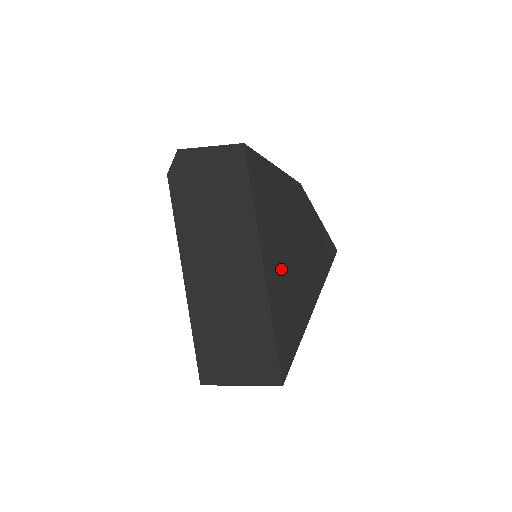
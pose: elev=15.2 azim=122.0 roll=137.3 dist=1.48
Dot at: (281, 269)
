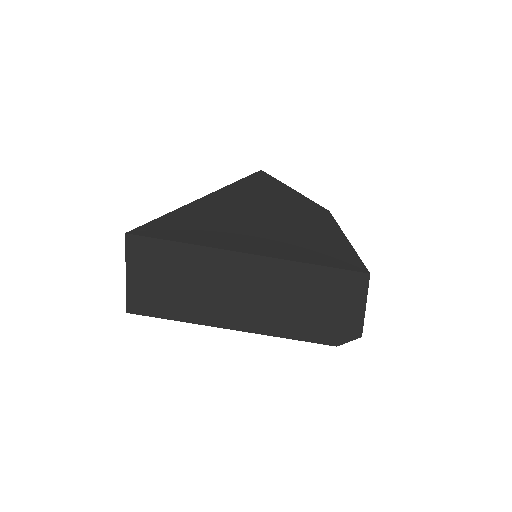
Dot at: (225, 210)
